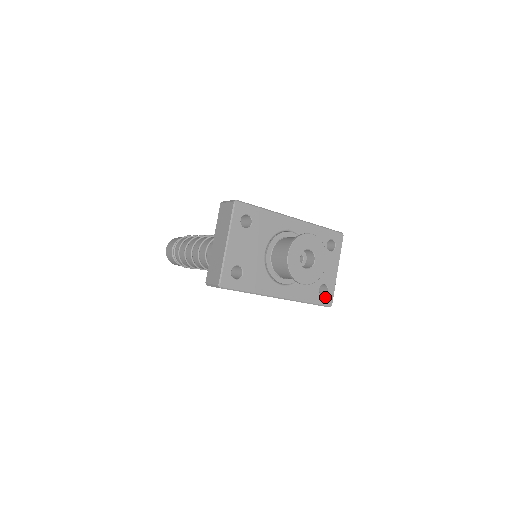
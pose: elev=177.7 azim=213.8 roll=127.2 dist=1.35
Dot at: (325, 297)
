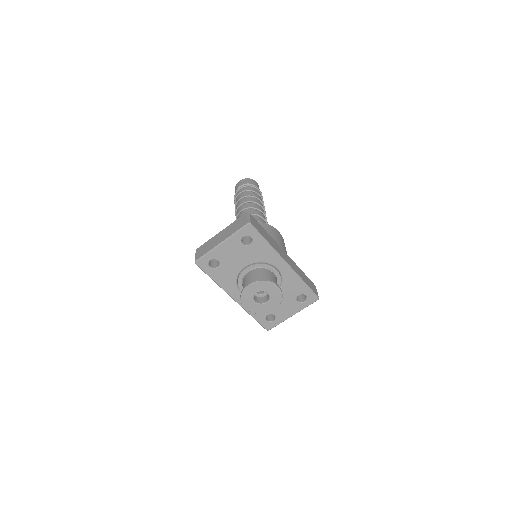
Dot at: (268, 322)
